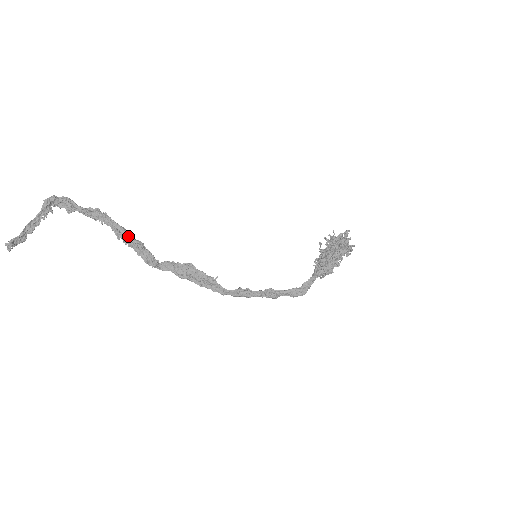
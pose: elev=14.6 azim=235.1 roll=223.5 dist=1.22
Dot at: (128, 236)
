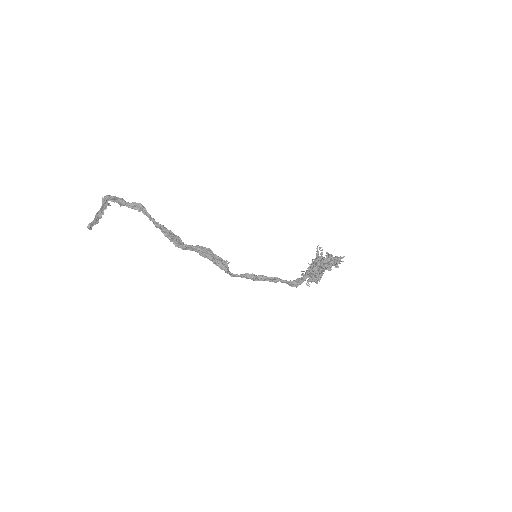
Dot at: (161, 229)
